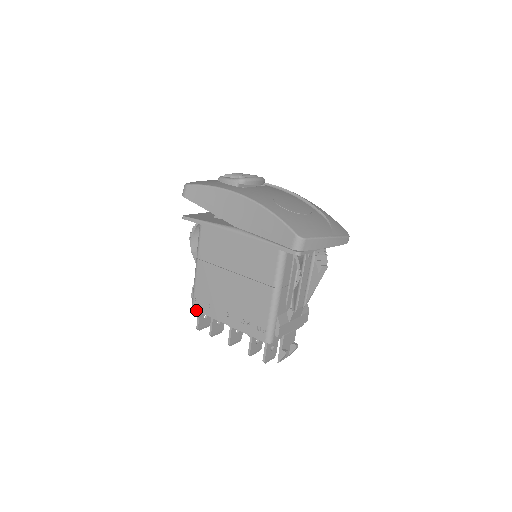
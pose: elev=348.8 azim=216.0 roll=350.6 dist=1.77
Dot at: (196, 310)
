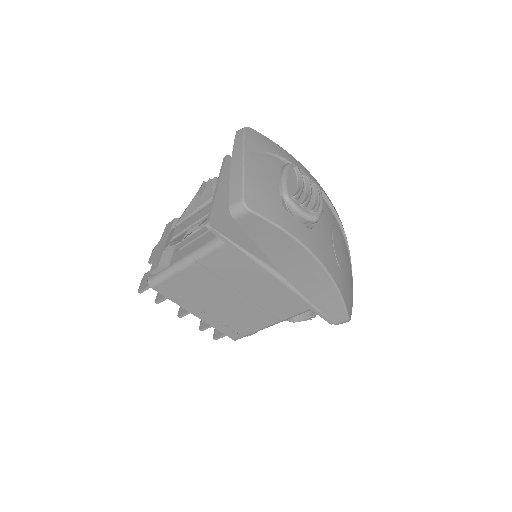
Dot at: (157, 291)
